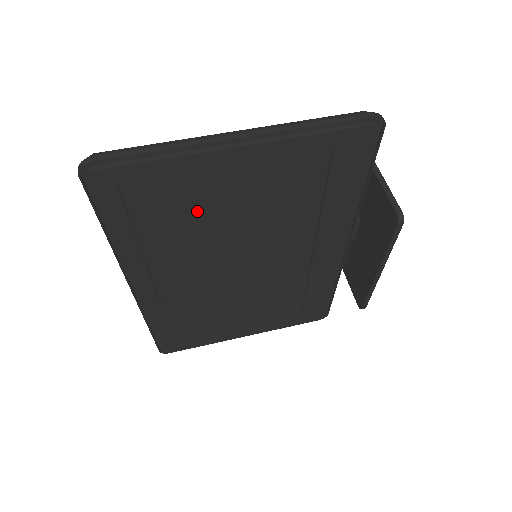
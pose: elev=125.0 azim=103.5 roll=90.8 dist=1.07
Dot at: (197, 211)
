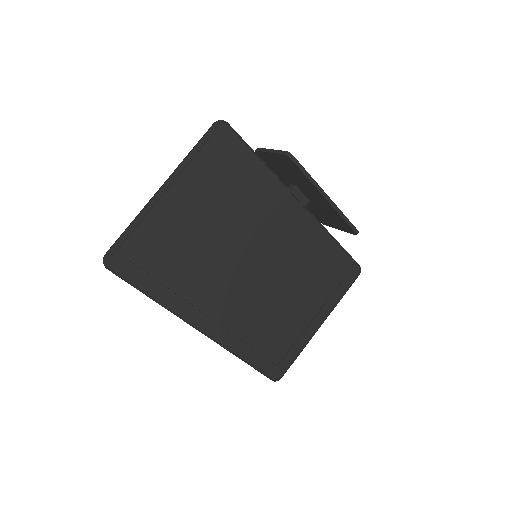
Dot at: (184, 247)
